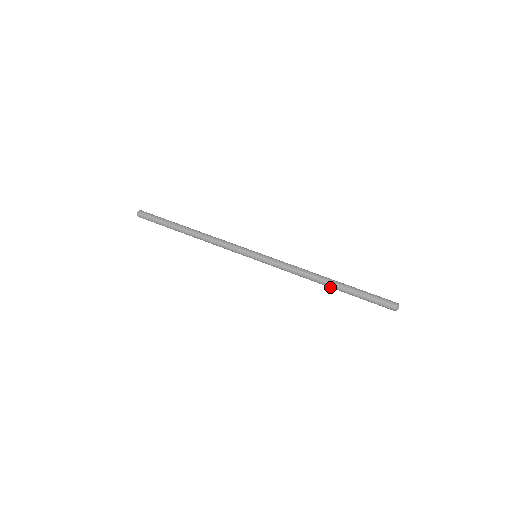
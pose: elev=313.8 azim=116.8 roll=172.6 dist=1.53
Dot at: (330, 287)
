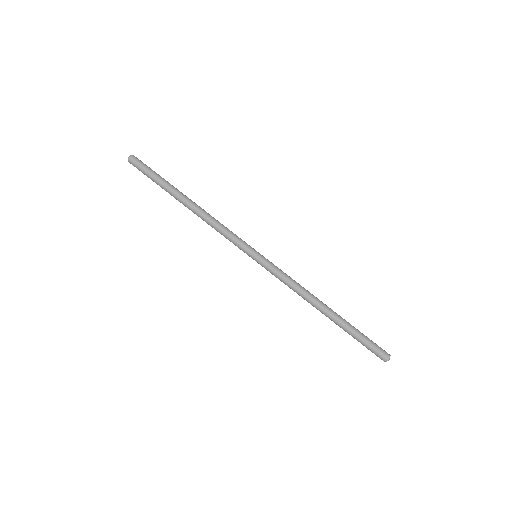
Dot at: (326, 316)
